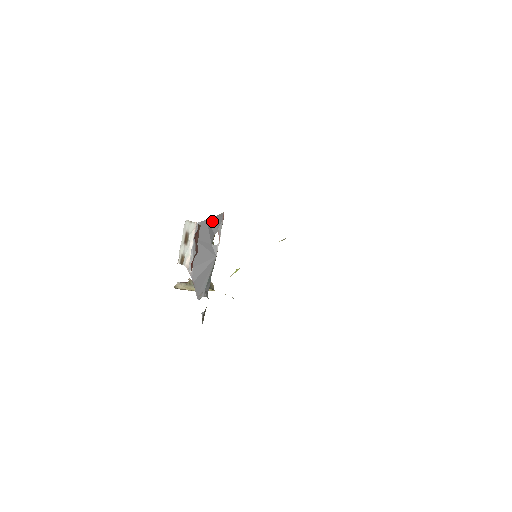
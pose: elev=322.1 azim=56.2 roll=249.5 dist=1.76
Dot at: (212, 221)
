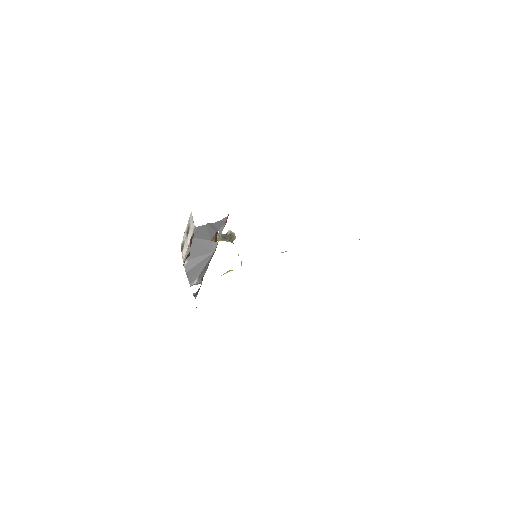
Dot at: (212, 225)
